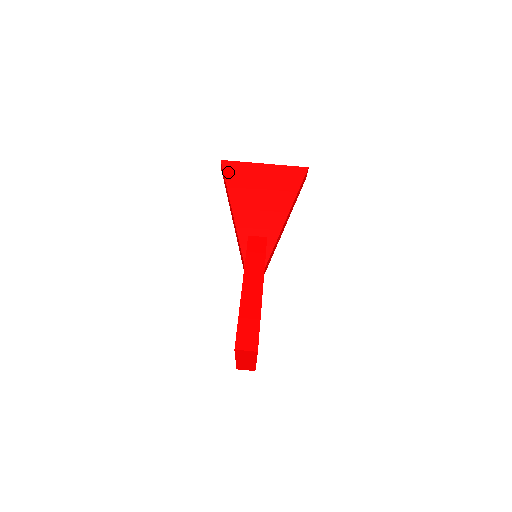
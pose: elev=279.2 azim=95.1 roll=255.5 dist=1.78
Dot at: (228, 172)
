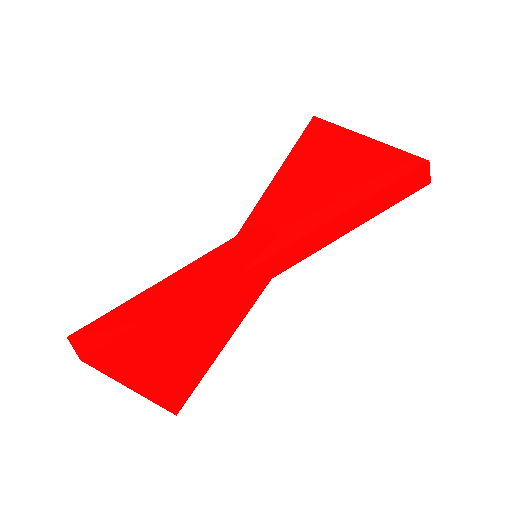
Dot at: (309, 133)
